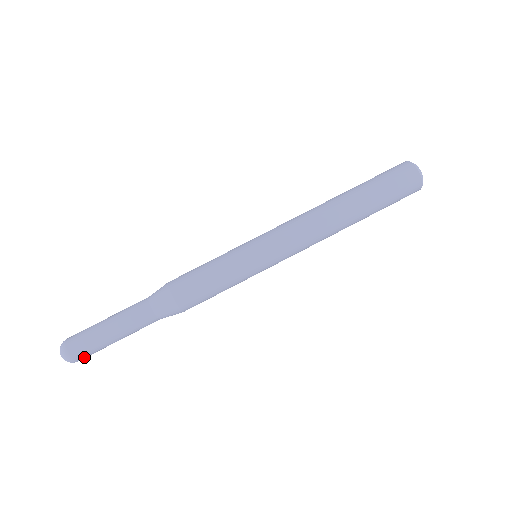
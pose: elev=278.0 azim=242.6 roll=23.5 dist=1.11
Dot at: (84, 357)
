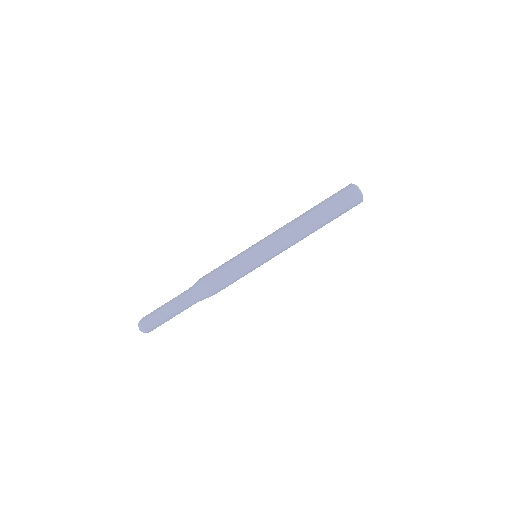
Dot at: (155, 328)
